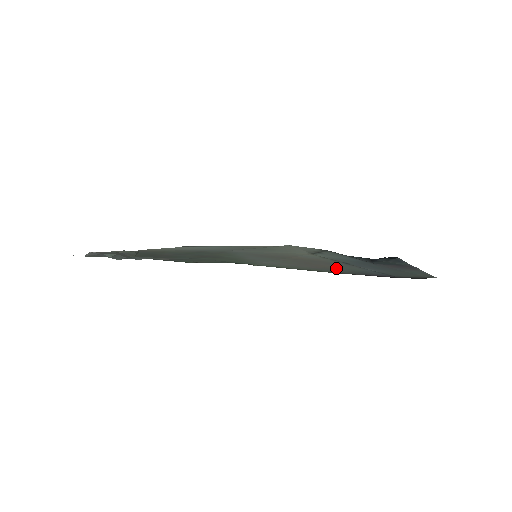
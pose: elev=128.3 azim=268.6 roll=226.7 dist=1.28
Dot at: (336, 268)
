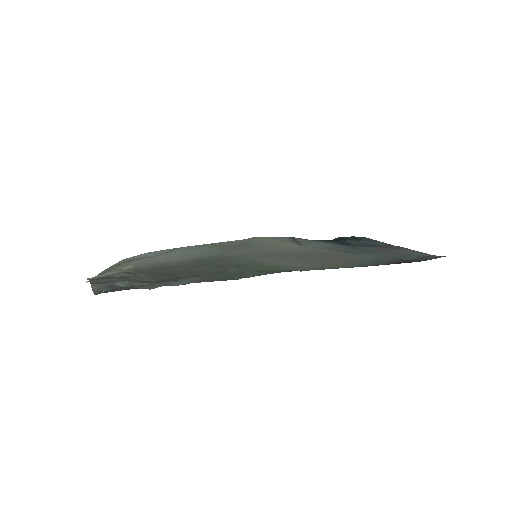
Dot at: (355, 260)
